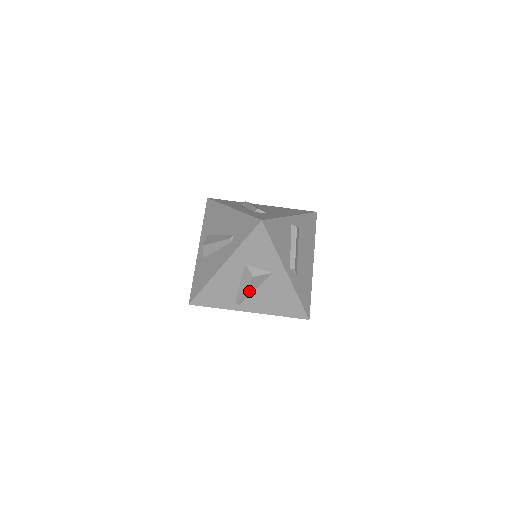
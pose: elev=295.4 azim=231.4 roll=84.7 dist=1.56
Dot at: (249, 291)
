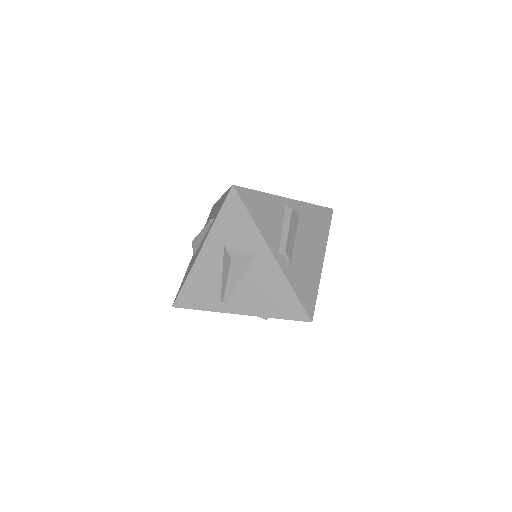
Dot at: (233, 283)
